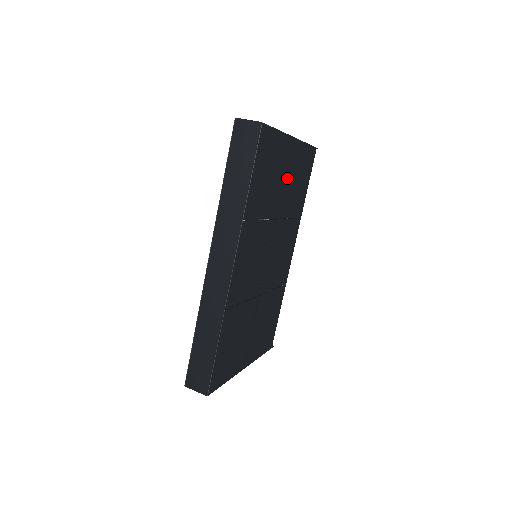
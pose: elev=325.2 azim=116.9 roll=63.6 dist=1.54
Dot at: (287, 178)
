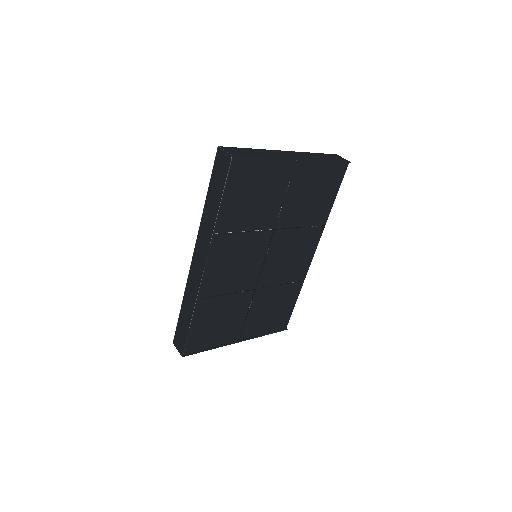
Dot at: (291, 194)
